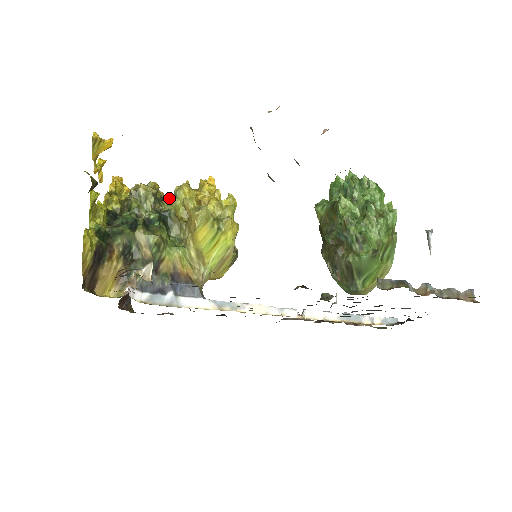
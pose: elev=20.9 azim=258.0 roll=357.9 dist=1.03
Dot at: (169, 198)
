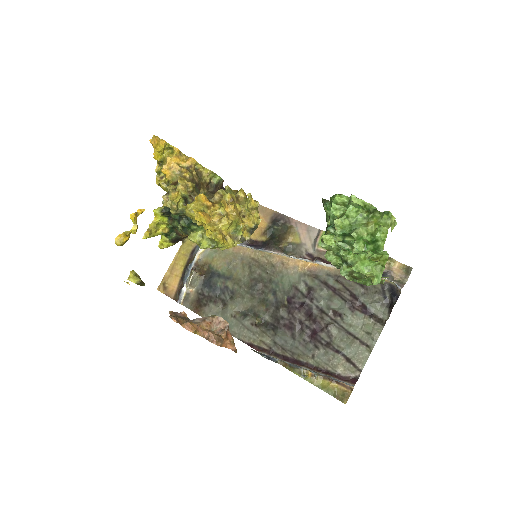
Dot at: occluded
